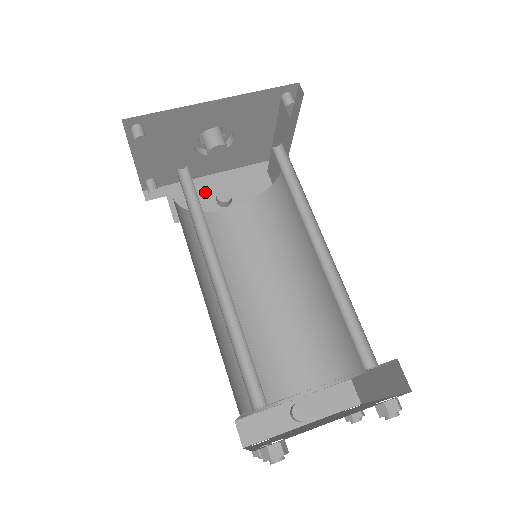
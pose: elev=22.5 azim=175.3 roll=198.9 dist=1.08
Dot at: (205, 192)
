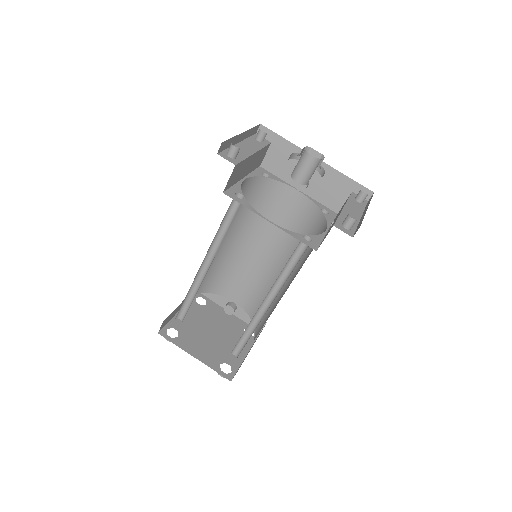
Dot at: occluded
